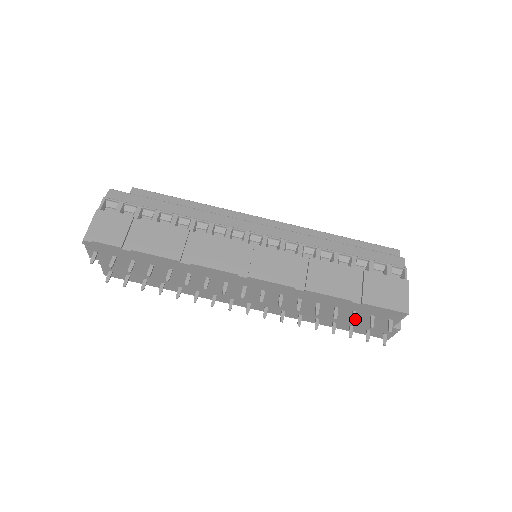
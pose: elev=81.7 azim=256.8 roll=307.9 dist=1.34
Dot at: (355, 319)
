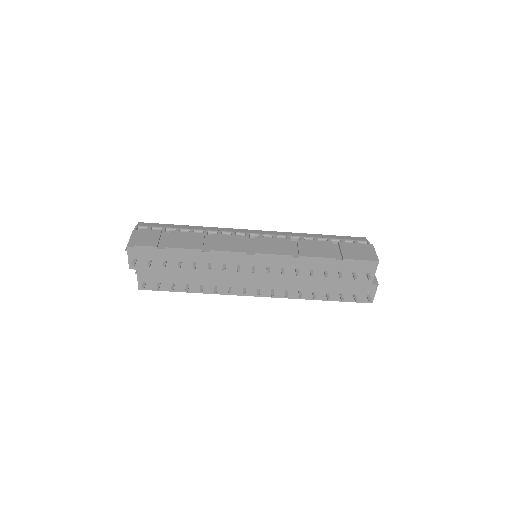
Dot at: occluded
